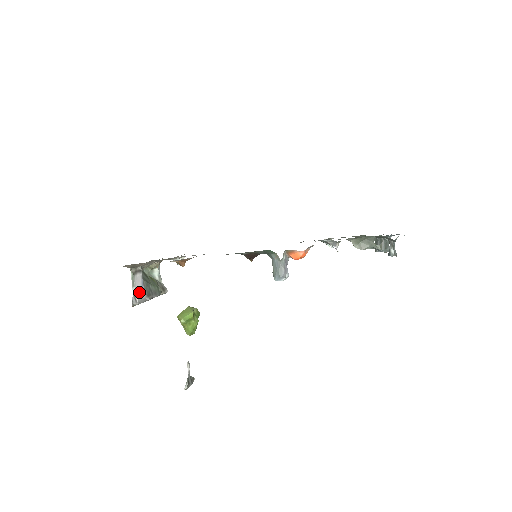
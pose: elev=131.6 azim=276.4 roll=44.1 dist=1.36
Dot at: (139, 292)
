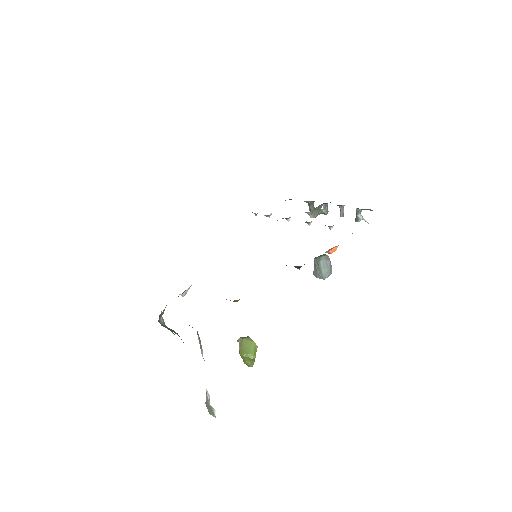
Dot at: occluded
